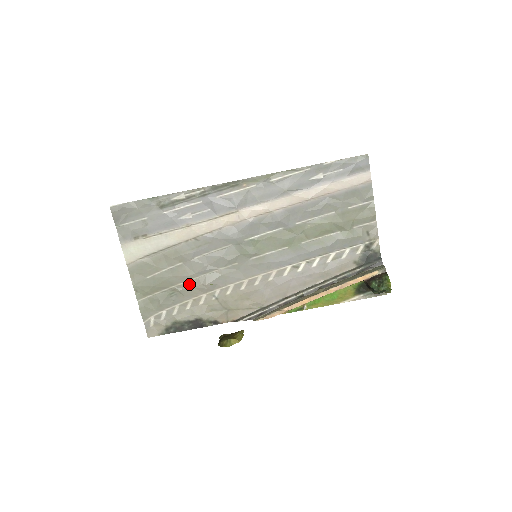
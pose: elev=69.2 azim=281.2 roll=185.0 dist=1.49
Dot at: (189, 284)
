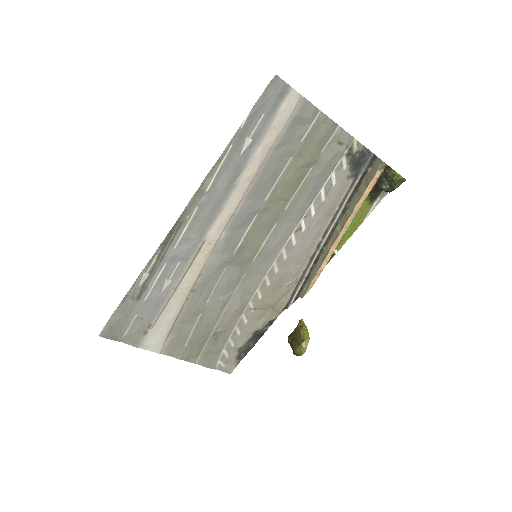
Dot at: (222, 321)
